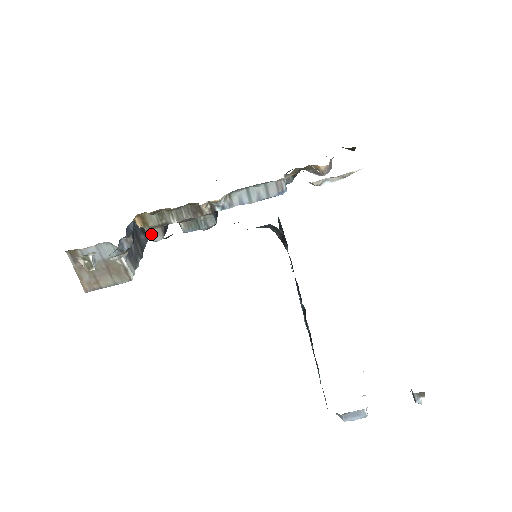
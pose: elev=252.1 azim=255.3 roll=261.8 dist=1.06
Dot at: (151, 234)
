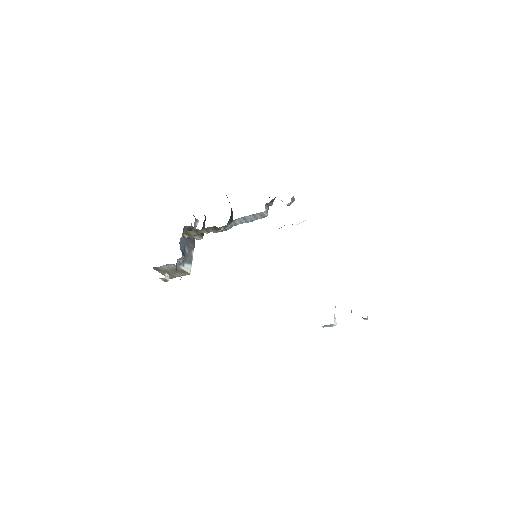
Dot at: (195, 238)
